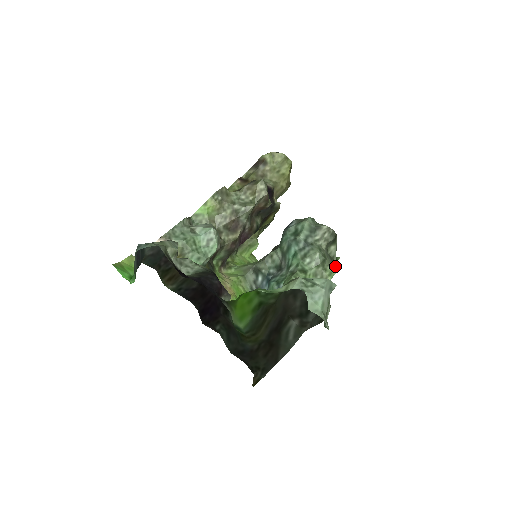
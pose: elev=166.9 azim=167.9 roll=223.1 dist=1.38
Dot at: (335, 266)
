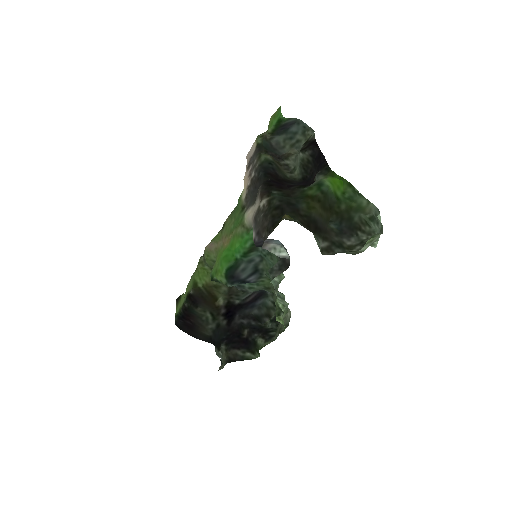
Dot at: (278, 333)
